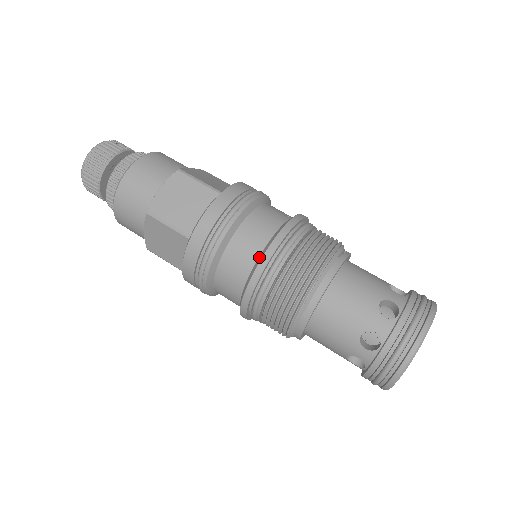
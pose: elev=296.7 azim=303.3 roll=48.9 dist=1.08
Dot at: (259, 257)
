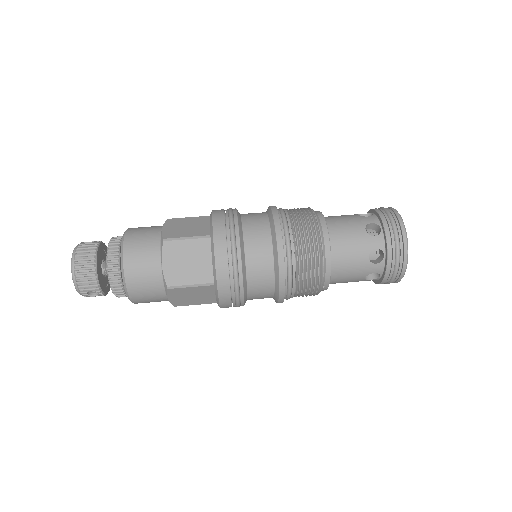
Dot at: (269, 220)
